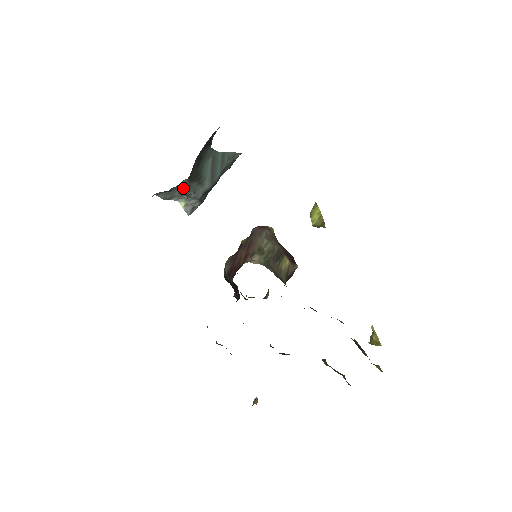
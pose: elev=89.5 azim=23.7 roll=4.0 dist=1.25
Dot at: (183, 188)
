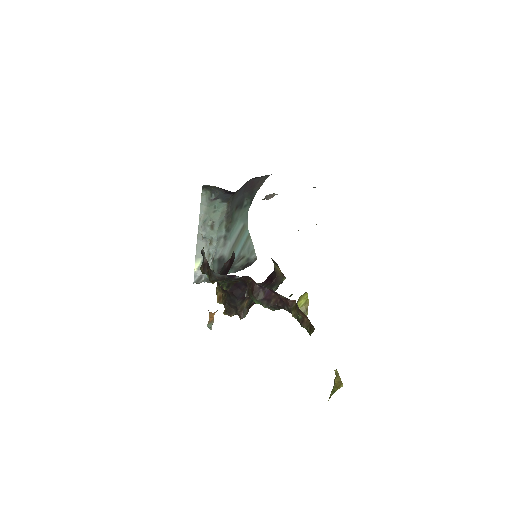
Dot at: (218, 218)
